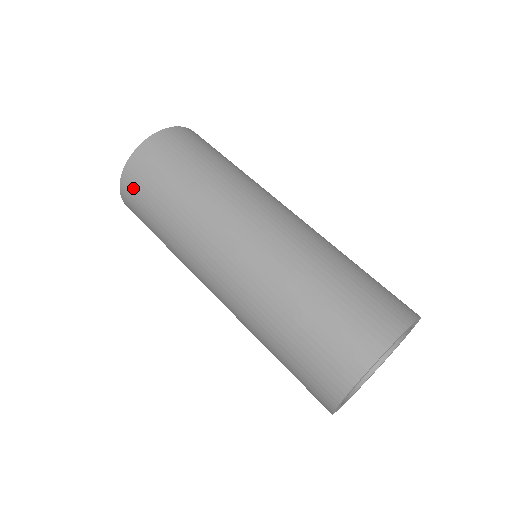
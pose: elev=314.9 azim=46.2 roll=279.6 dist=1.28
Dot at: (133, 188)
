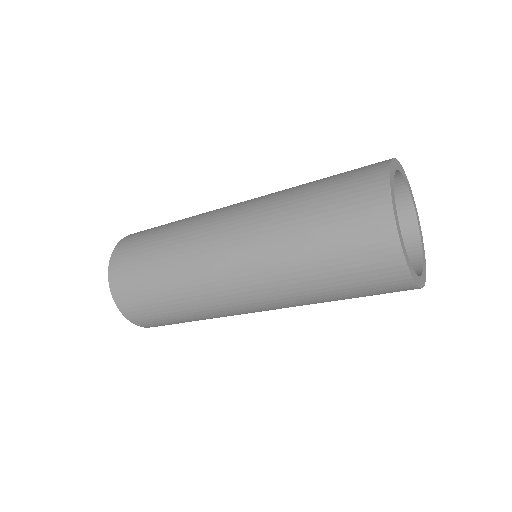
Dot at: (126, 294)
